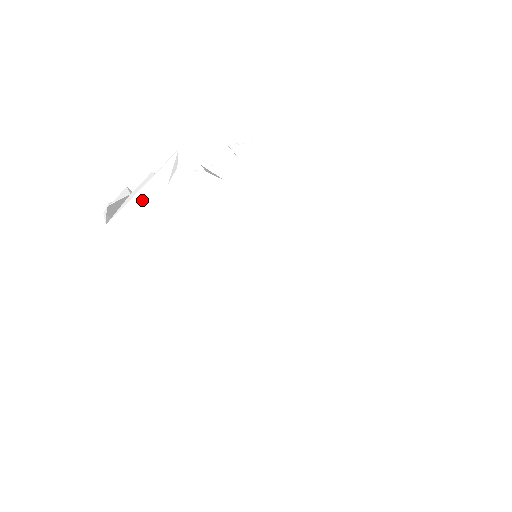
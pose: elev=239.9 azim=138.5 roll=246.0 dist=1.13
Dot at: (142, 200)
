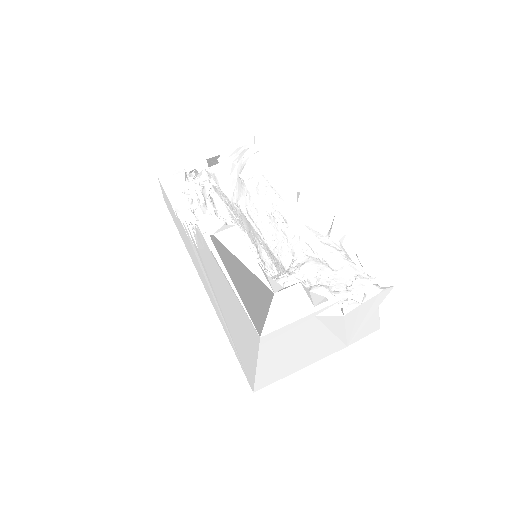
Dot at: (294, 324)
